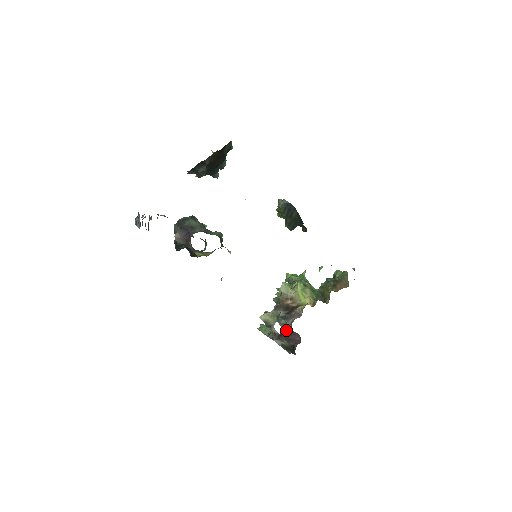
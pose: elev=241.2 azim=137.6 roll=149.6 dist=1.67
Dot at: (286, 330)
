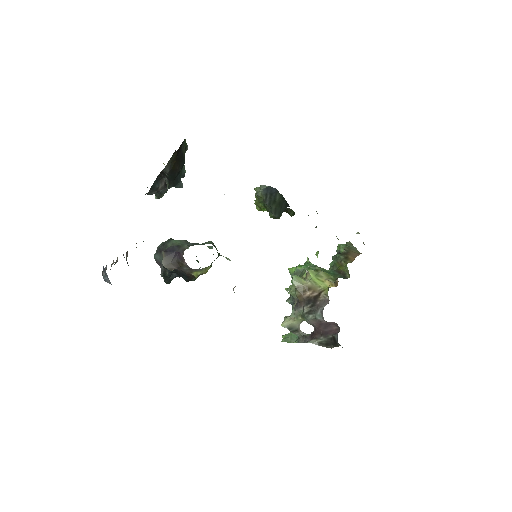
Dot at: (318, 325)
